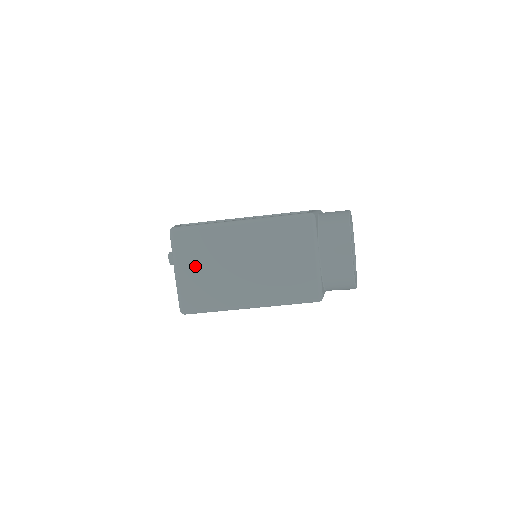
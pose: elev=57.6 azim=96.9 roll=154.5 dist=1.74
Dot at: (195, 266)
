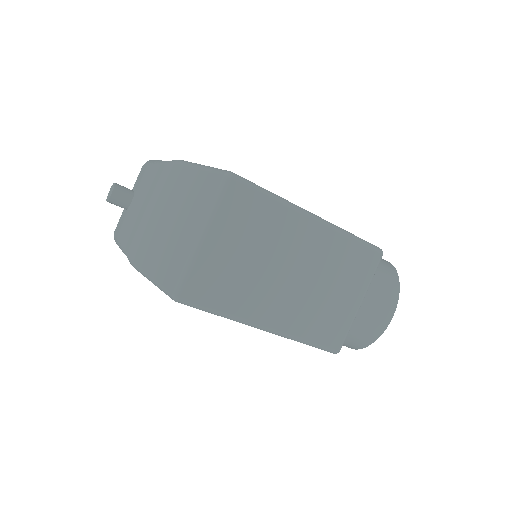
Dot at: (232, 242)
